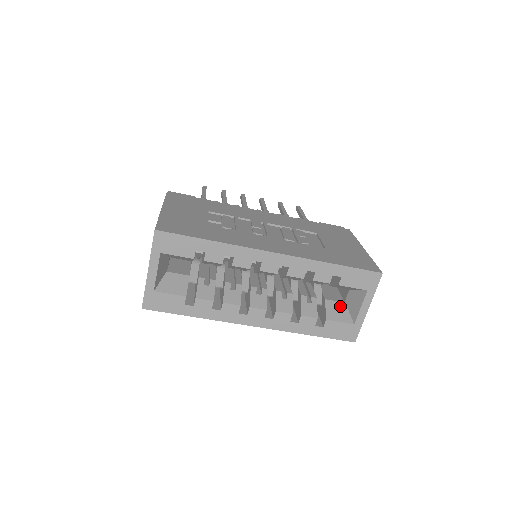
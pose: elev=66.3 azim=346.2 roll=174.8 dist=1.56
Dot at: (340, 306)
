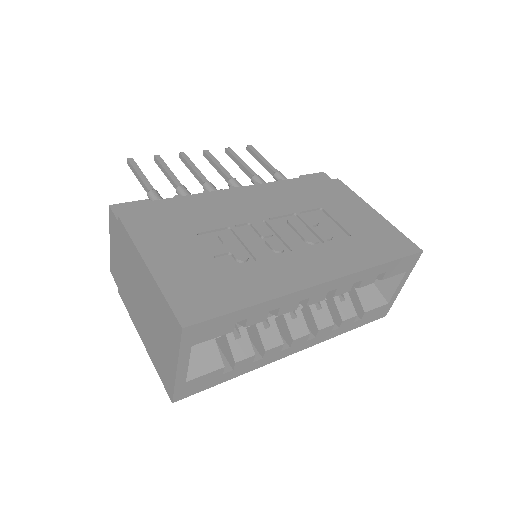
Dot at: (370, 288)
